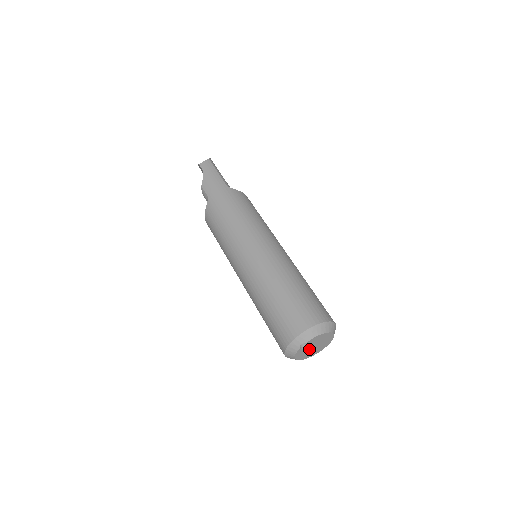
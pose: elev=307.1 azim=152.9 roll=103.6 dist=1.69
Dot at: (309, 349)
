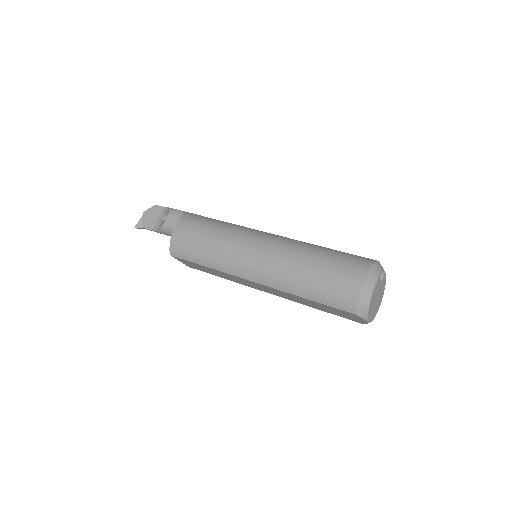
Dot at: (376, 294)
